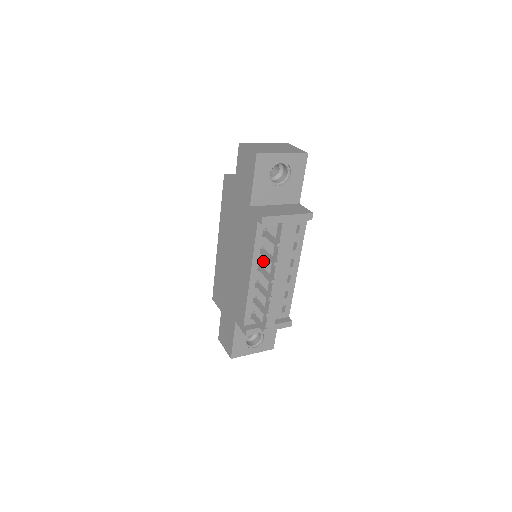
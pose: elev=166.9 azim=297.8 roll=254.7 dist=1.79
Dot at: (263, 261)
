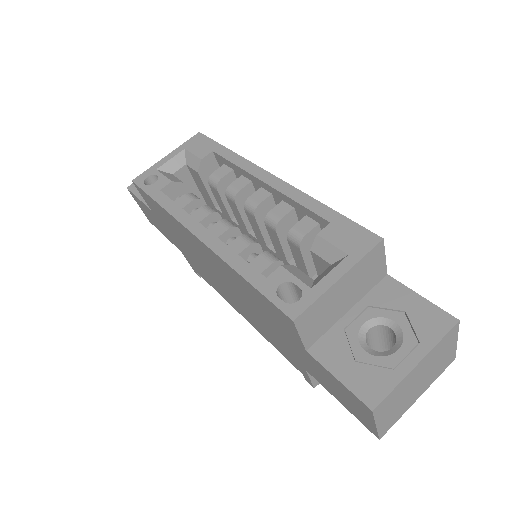
Dot at: occluded
